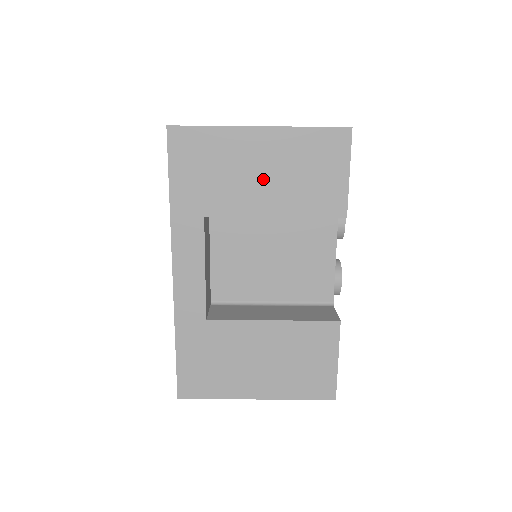
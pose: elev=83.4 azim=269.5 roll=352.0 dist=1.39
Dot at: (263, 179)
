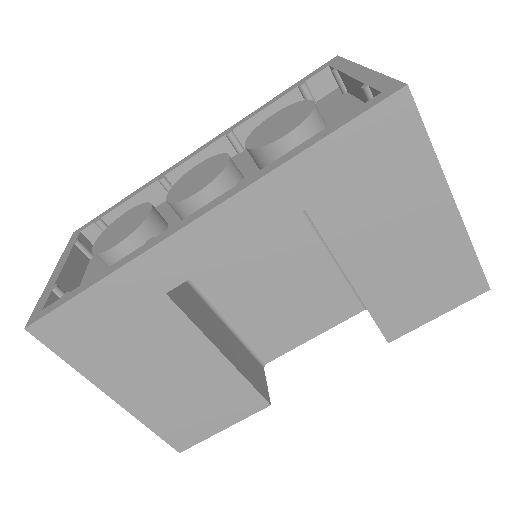
Dot at: (391, 244)
